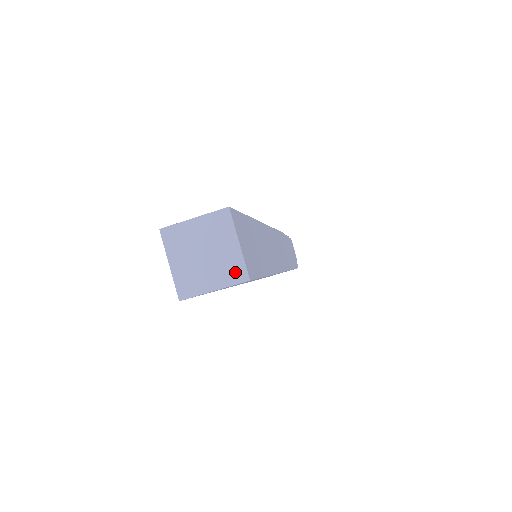
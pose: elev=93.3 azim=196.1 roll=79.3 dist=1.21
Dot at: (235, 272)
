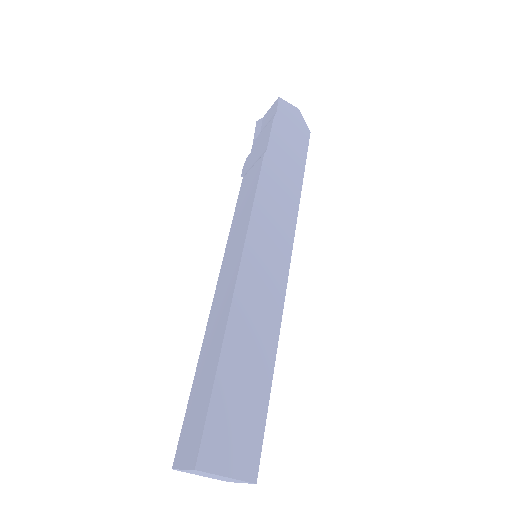
Dot at: occluded
